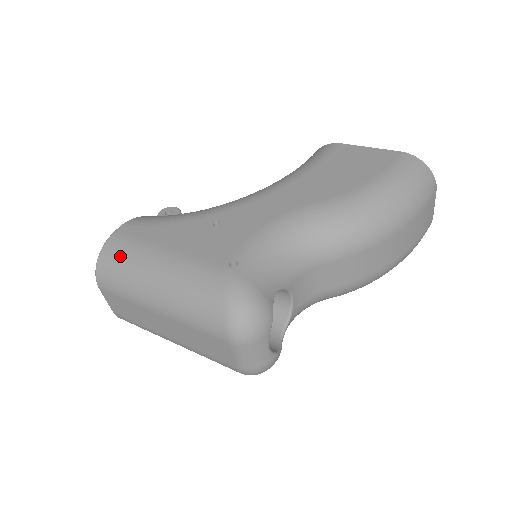
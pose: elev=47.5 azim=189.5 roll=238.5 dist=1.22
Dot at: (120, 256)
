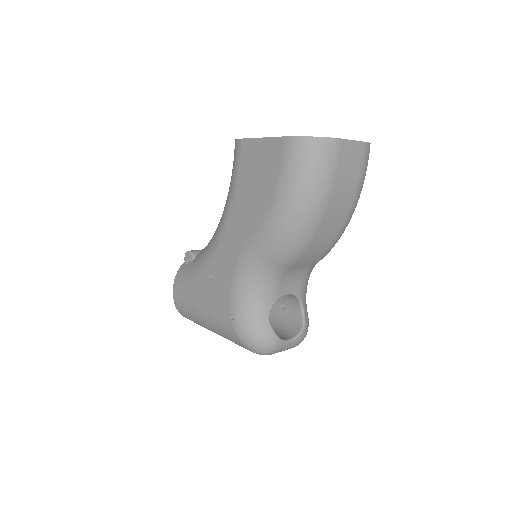
Dot at: (186, 314)
